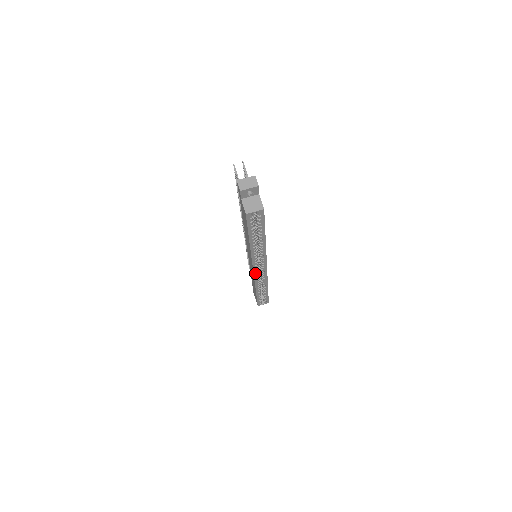
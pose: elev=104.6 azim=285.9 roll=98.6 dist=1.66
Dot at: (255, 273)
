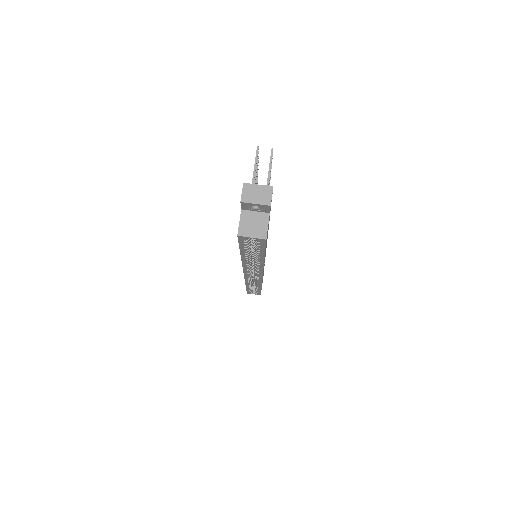
Dot at: (246, 276)
